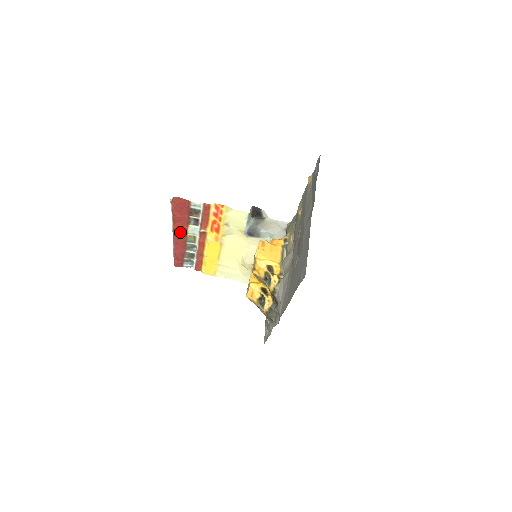
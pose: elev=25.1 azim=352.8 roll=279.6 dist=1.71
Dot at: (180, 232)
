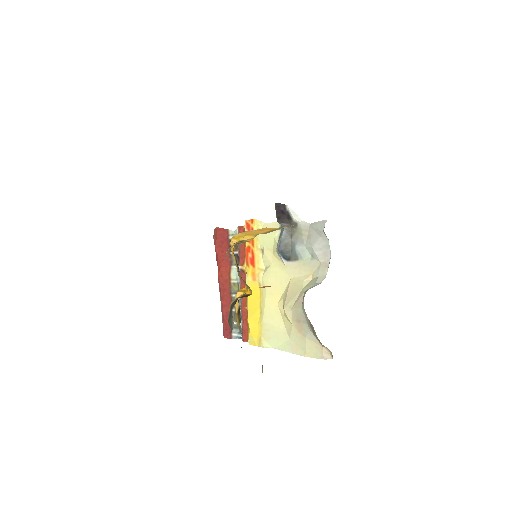
Dot at: (224, 279)
